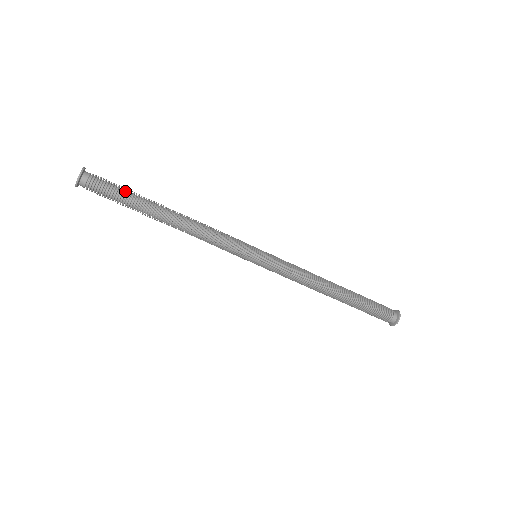
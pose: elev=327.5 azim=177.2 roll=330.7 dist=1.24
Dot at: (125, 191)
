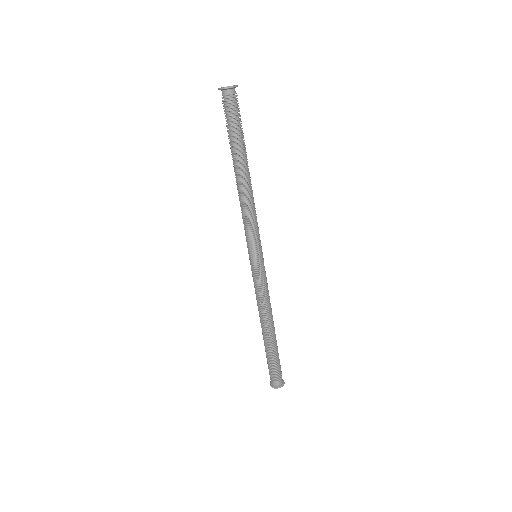
Dot at: (241, 128)
